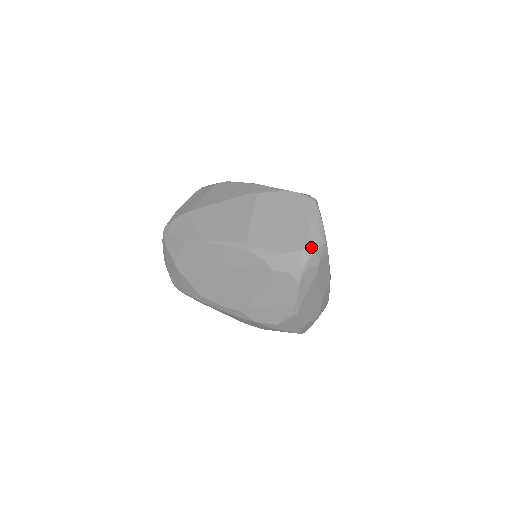
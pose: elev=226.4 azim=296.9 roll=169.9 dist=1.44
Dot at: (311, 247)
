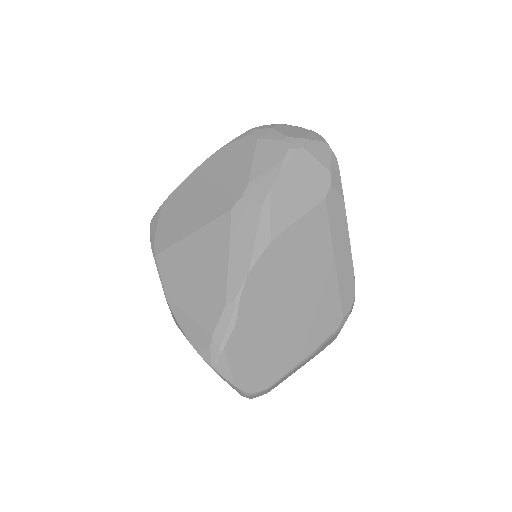
Dot at: occluded
